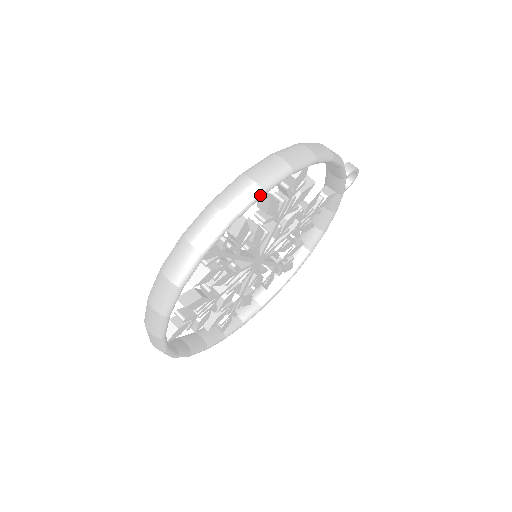
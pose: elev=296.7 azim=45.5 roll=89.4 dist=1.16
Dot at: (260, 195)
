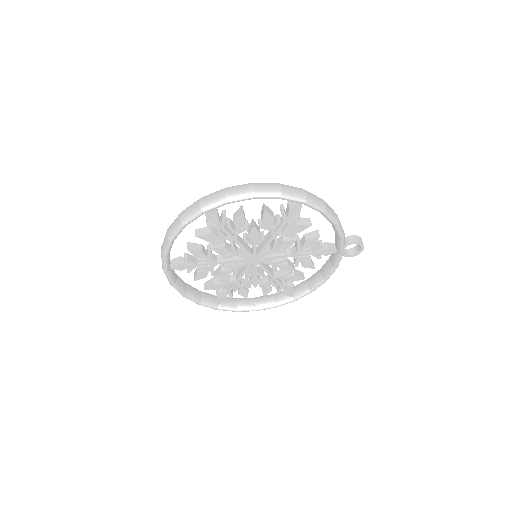
Dot at: (251, 197)
